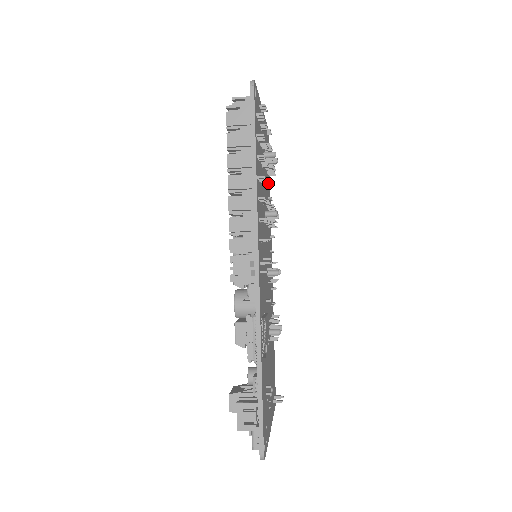
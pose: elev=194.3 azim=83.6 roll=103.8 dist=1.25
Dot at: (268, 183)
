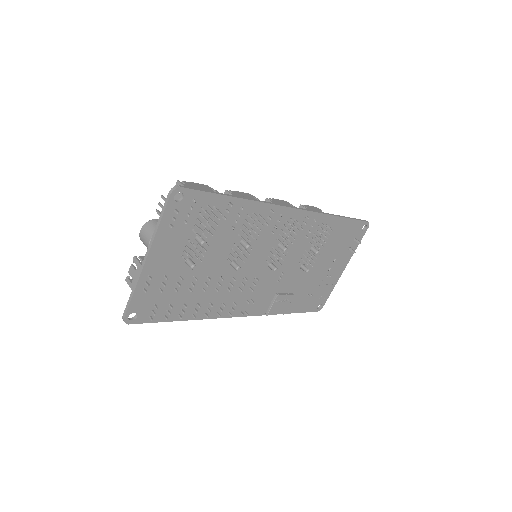
Dot at: (207, 286)
